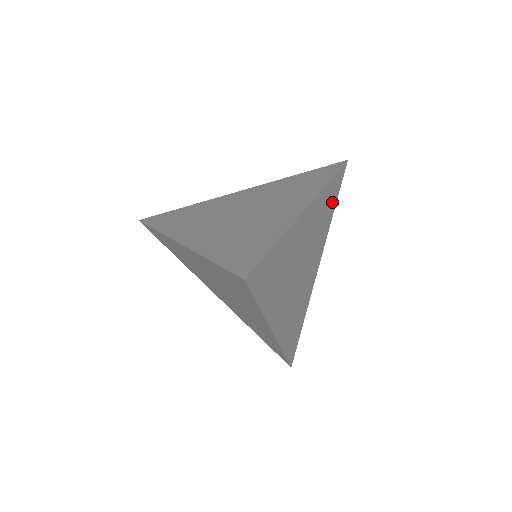
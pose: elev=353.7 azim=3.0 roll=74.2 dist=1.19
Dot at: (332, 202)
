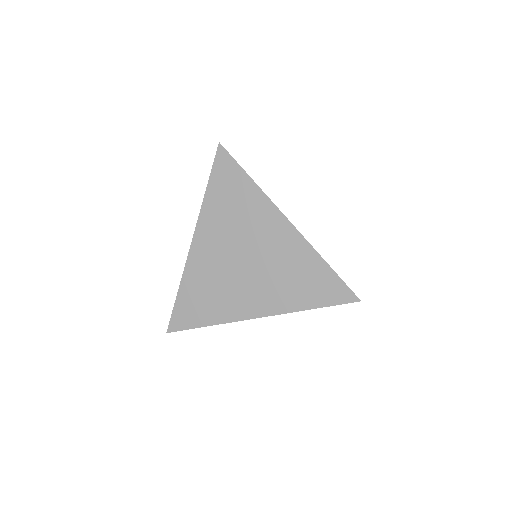
Dot at: occluded
